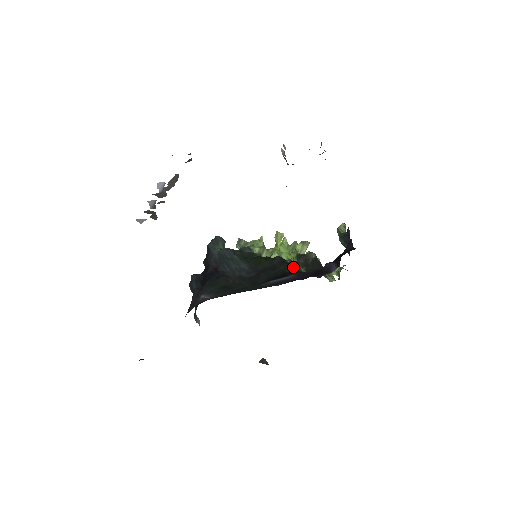
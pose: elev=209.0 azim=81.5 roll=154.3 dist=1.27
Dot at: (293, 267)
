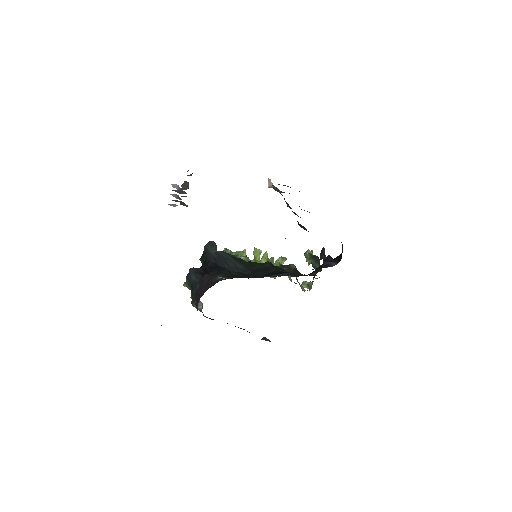
Dot at: (284, 270)
